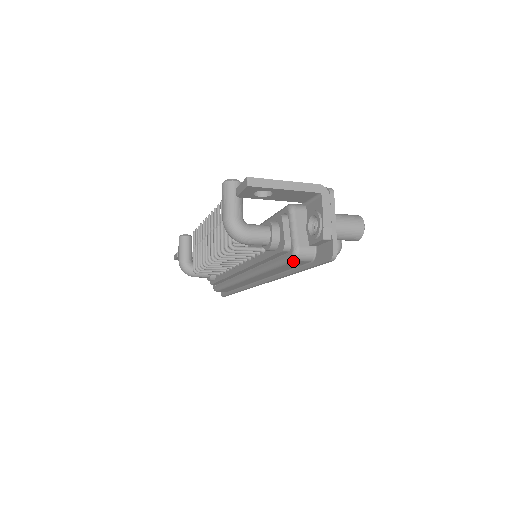
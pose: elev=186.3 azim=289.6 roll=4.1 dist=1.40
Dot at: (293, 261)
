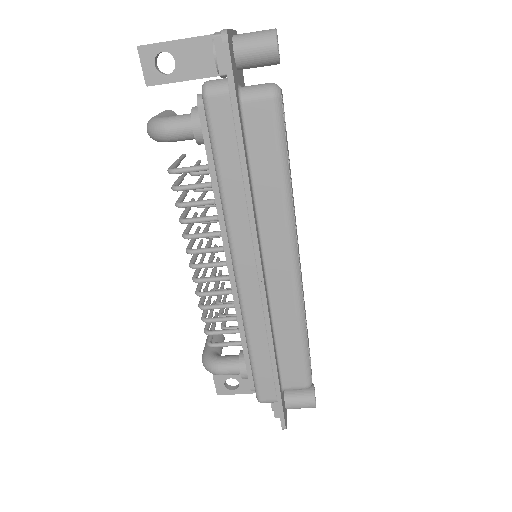
Dot at: (207, 102)
